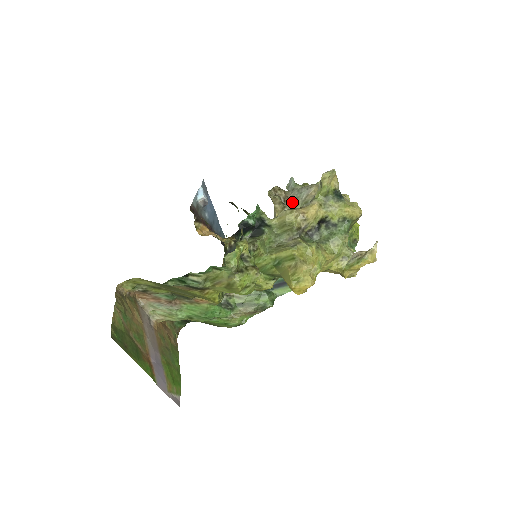
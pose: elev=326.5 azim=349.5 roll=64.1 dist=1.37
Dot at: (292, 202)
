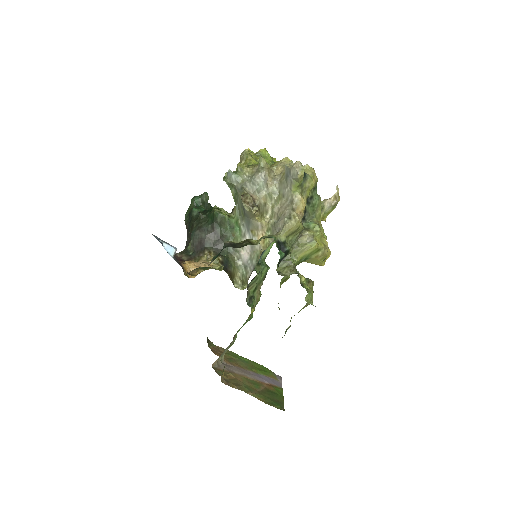
Dot at: (259, 198)
